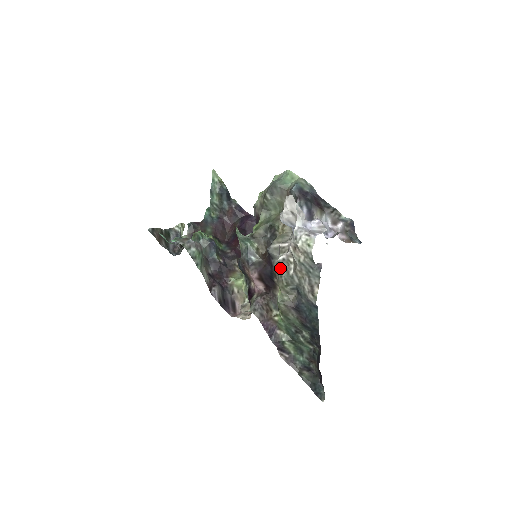
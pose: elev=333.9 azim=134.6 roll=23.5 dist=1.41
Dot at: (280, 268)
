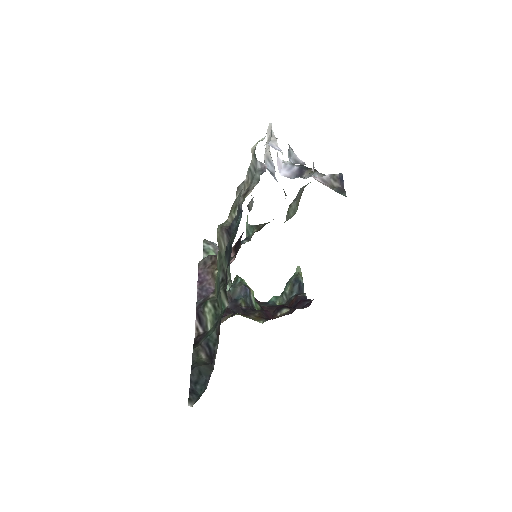
Dot at: (238, 193)
